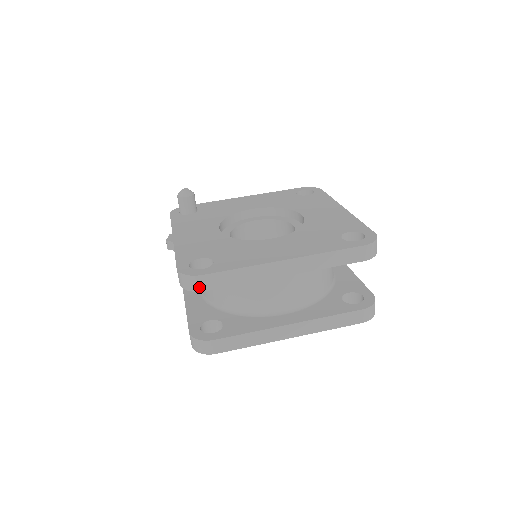
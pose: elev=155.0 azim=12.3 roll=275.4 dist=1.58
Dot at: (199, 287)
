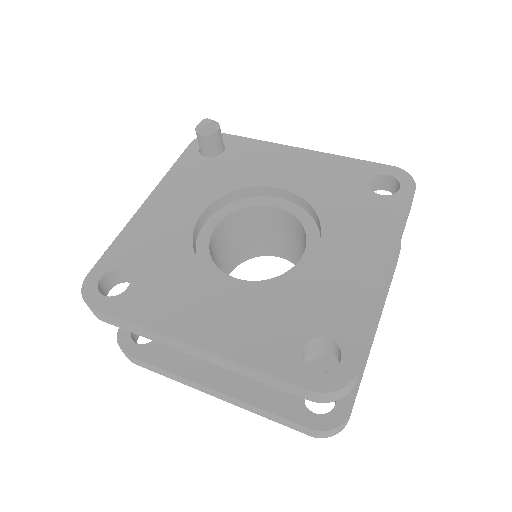
Dot at: (95, 314)
